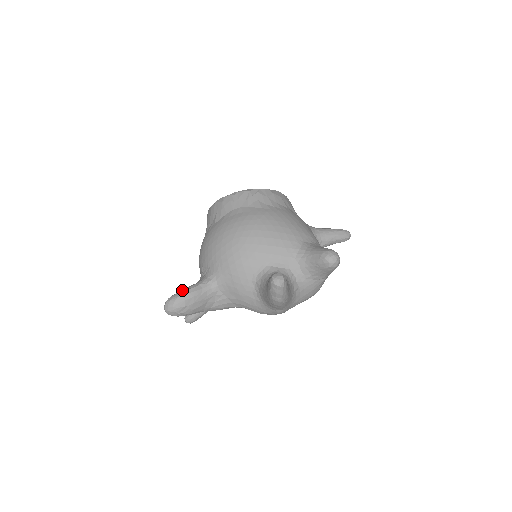
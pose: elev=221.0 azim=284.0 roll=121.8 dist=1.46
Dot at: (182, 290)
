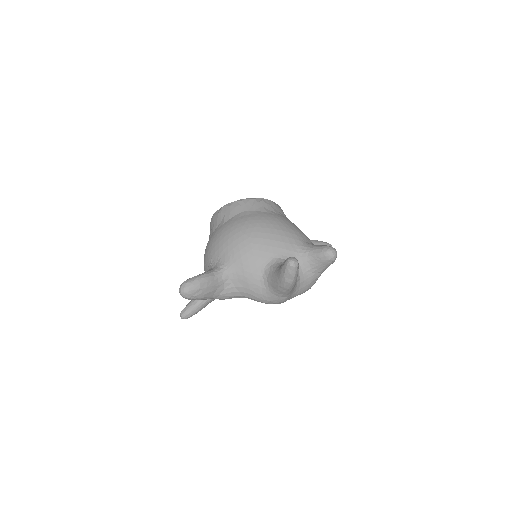
Dot at: (197, 275)
